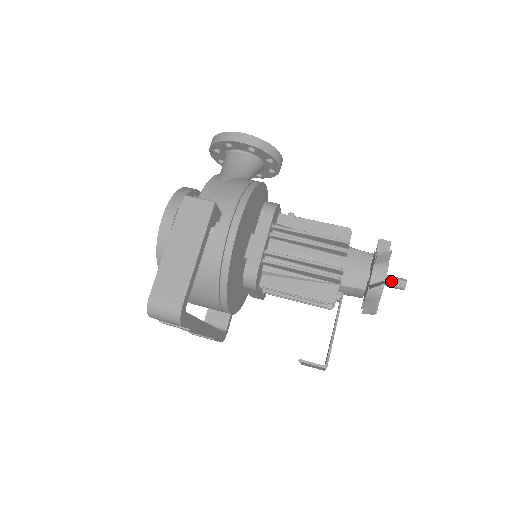
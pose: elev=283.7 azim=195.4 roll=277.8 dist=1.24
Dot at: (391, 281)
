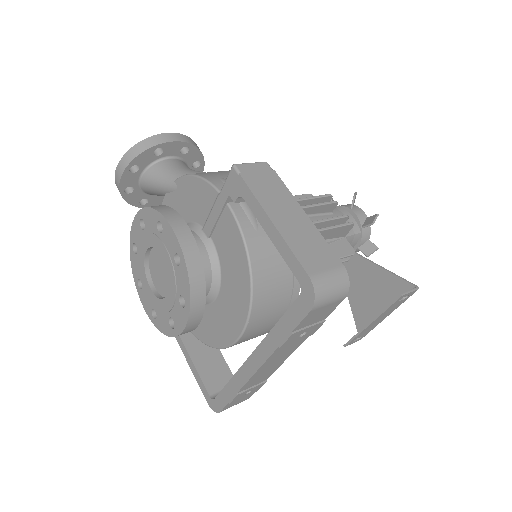
Dot at: occluded
